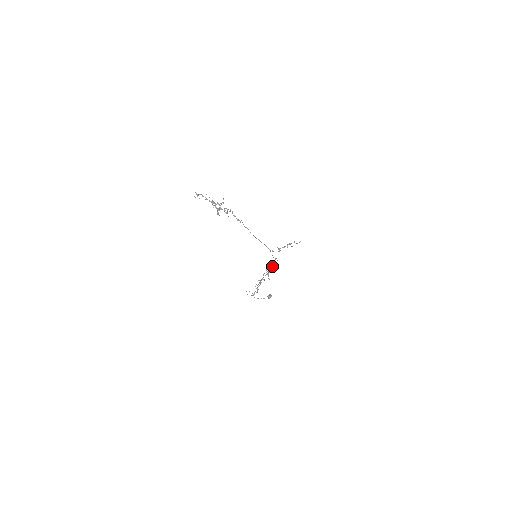
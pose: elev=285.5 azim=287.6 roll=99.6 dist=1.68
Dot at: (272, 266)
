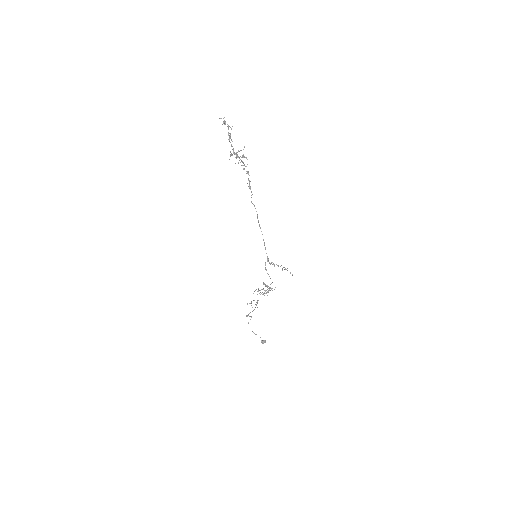
Dot at: (265, 286)
